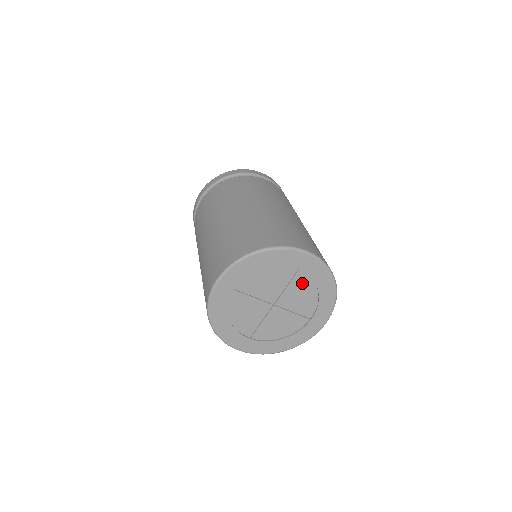
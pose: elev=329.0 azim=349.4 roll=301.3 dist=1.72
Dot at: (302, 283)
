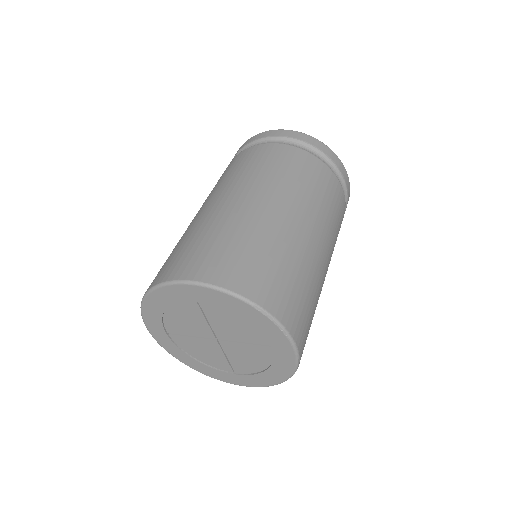
Dot at: (261, 354)
